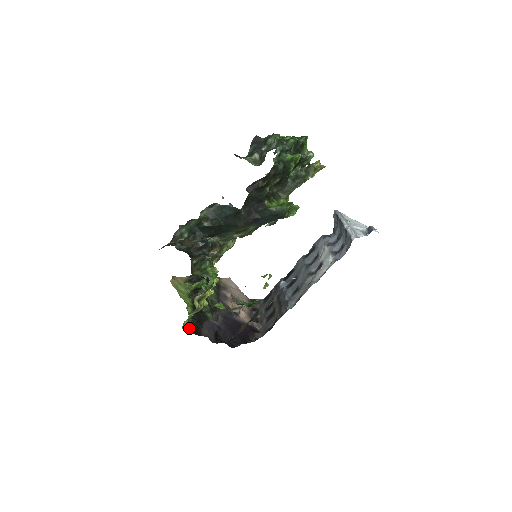
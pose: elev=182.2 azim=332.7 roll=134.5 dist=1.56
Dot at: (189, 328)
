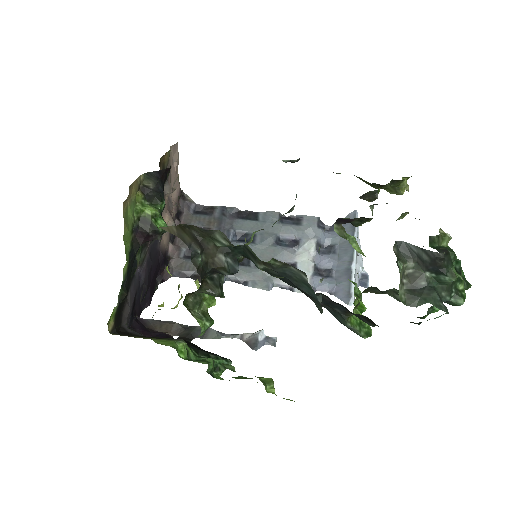
Dot at: (114, 316)
